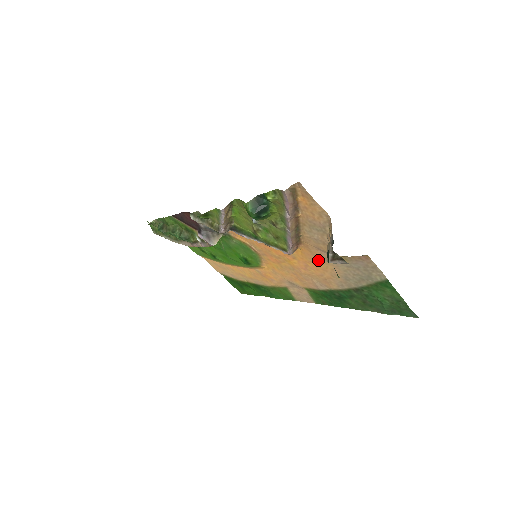
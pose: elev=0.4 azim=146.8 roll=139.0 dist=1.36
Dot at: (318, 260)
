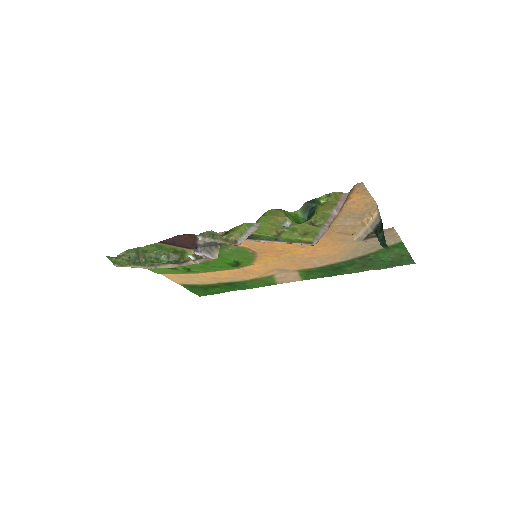
Dot at: (333, 243)
